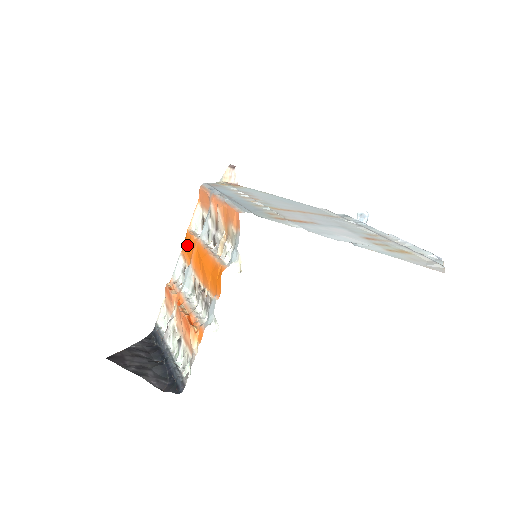
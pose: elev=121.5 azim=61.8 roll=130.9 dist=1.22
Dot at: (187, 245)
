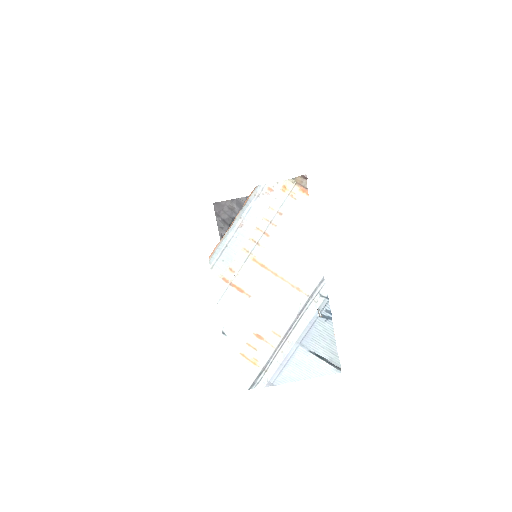
Dot at: occluded
